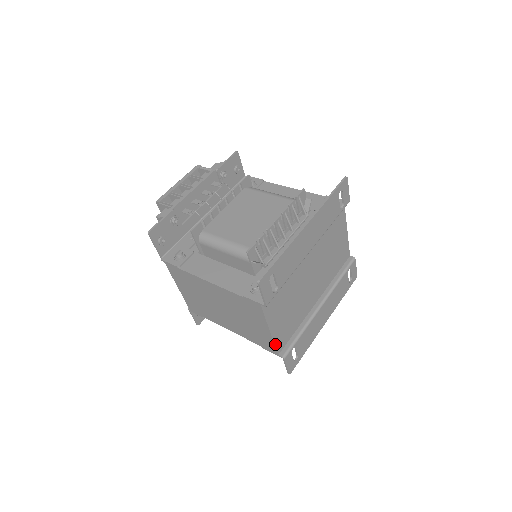
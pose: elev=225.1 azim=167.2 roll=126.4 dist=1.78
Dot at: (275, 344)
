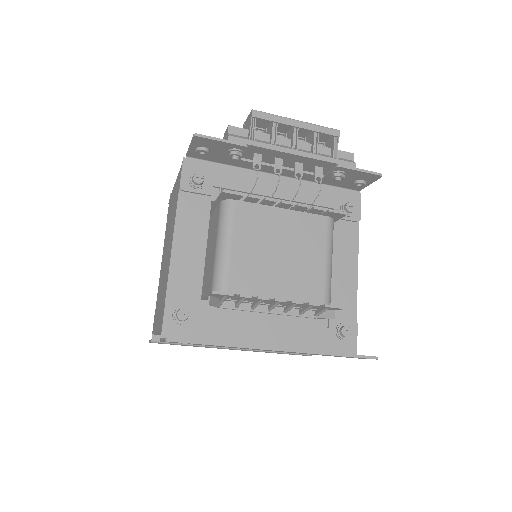
Dot at: occluded
